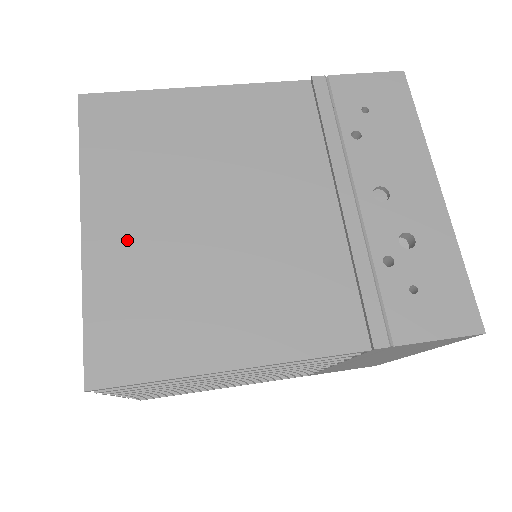
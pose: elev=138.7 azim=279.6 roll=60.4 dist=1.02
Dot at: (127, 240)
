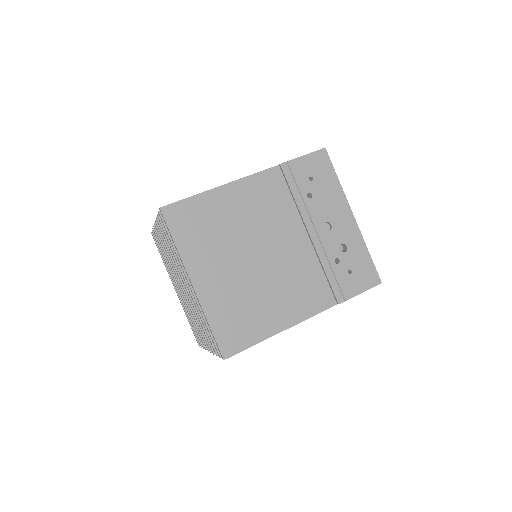
Dot at: (216, 285)
